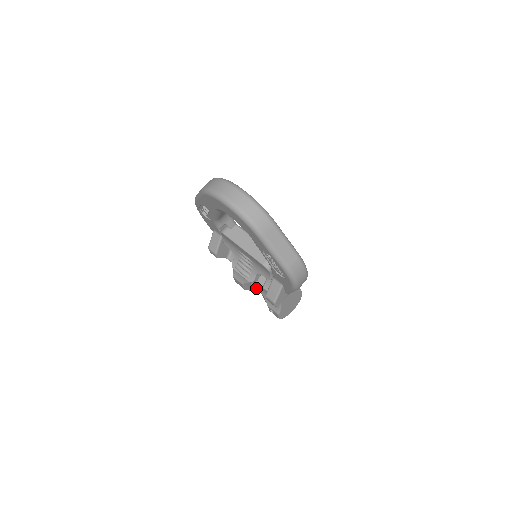
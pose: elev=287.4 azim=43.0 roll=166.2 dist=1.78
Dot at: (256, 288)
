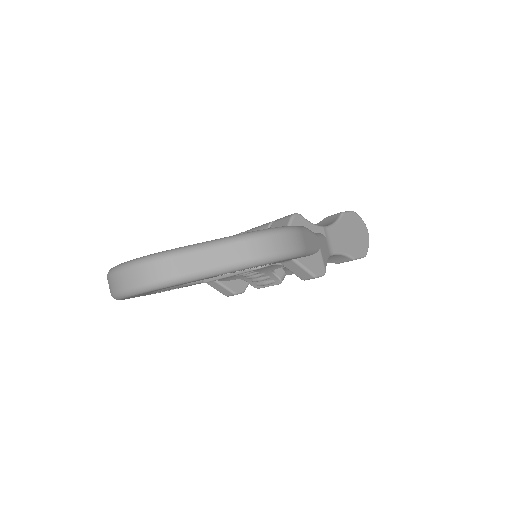
Dot at: occluded
